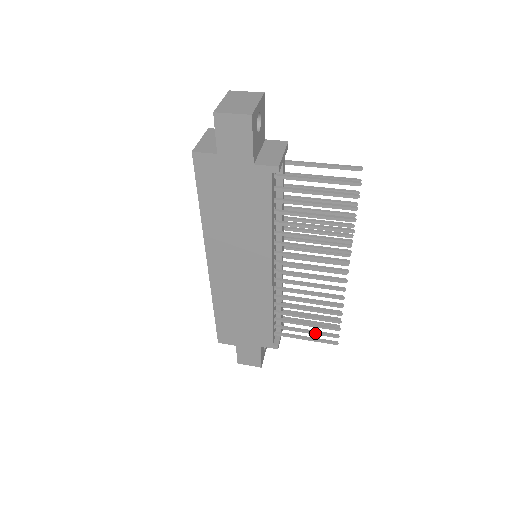
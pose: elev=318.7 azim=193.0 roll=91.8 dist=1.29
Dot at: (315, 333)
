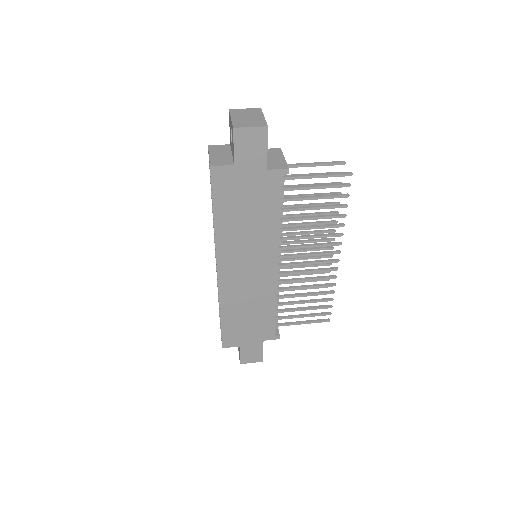
Dot at: (311, 315)
